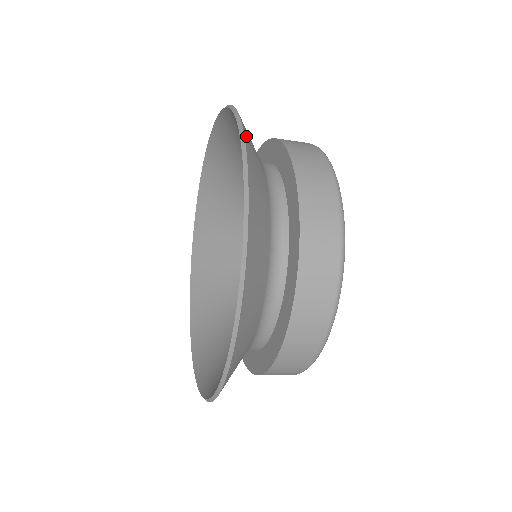
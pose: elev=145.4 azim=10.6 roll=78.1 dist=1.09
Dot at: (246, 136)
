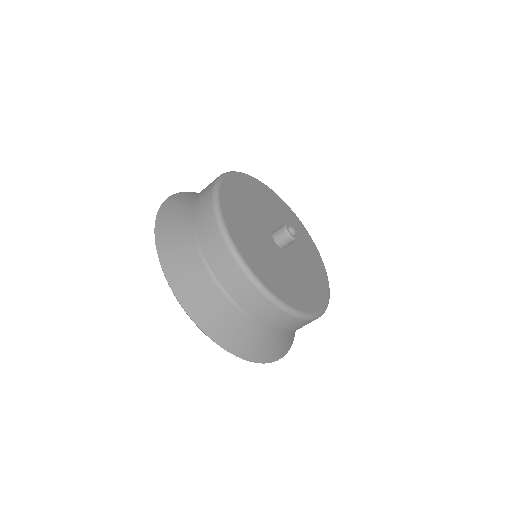
Dot at: (159, 235)
